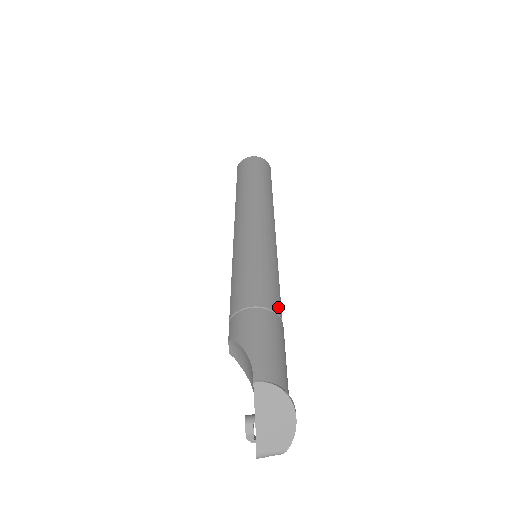
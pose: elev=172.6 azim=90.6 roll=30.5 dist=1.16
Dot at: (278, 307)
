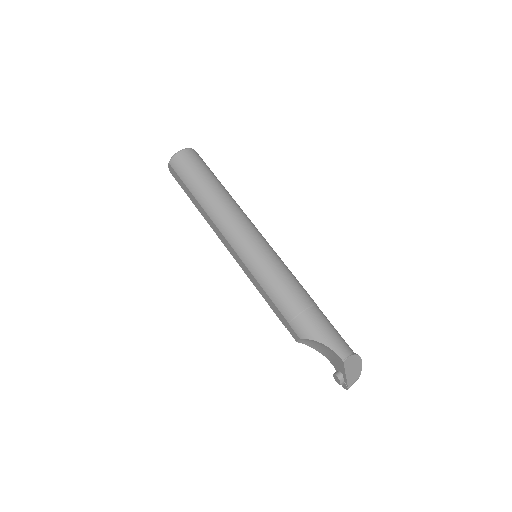
Dot at: (311, 298)
